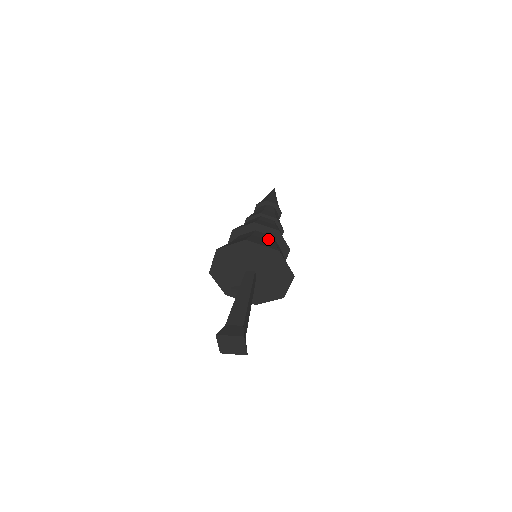
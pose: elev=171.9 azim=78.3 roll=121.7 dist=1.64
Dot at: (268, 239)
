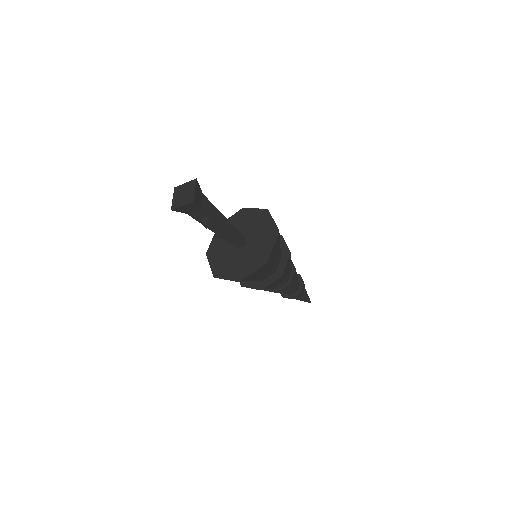
Dot at: occluded
